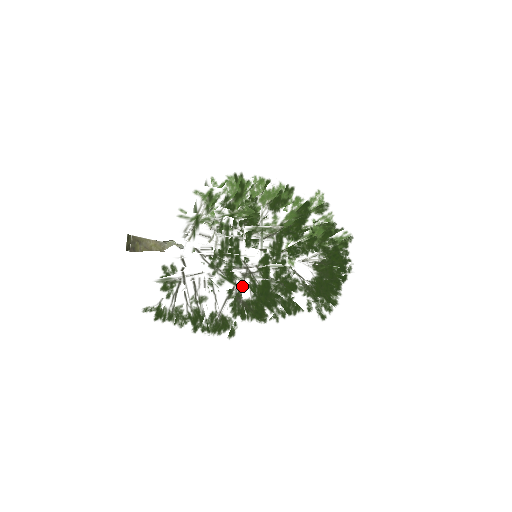
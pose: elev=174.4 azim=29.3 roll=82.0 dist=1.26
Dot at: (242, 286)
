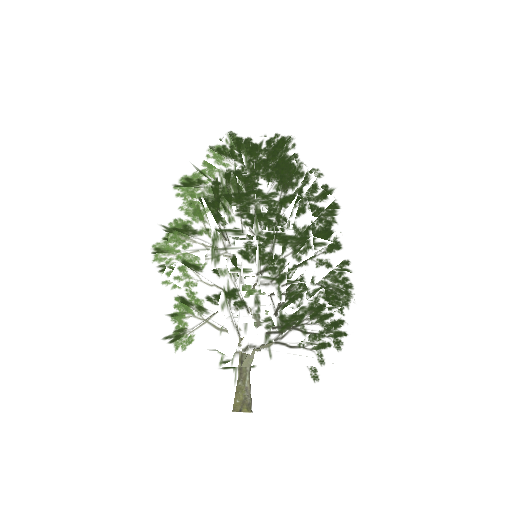
Dot at: occluded
